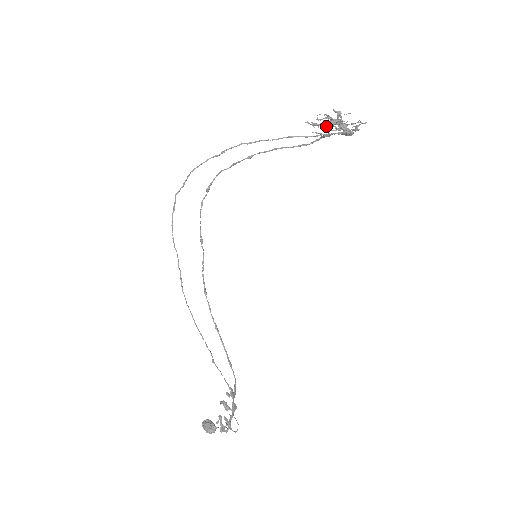
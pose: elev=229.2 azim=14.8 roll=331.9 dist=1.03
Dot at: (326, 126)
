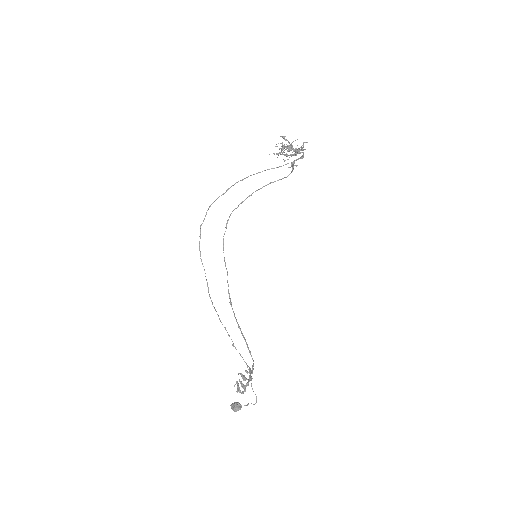
Dot at: (286, 154)
